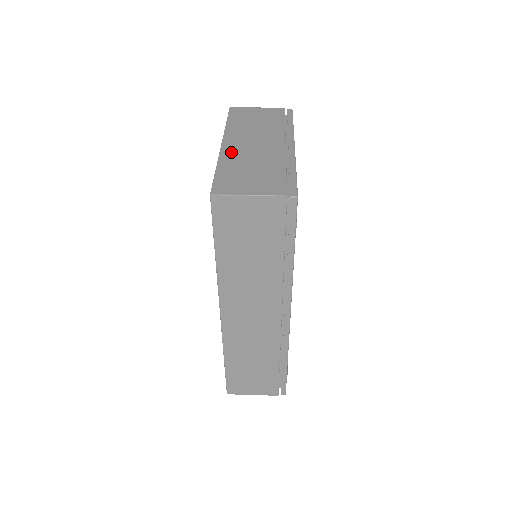
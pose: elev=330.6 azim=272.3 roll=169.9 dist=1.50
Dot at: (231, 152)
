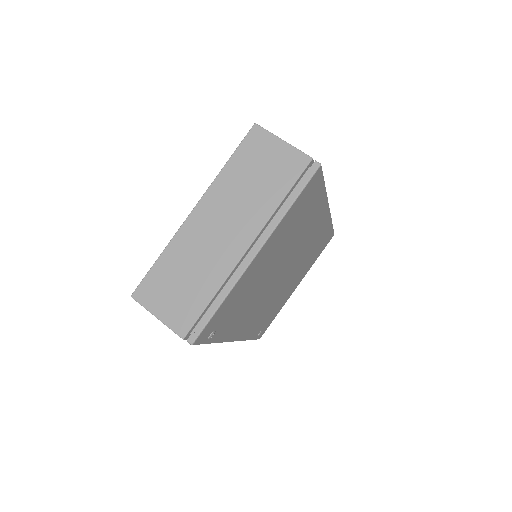
Dot at: (189, 233)
